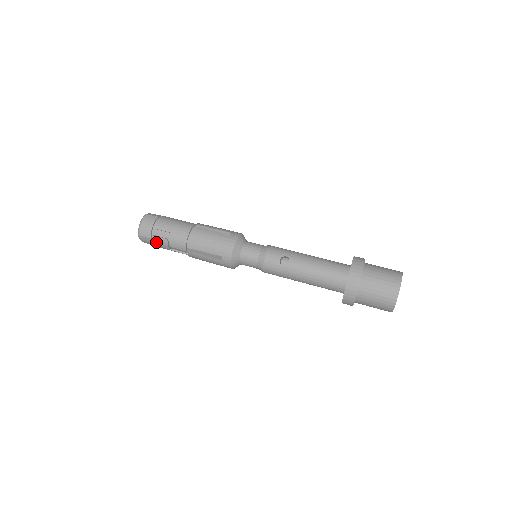
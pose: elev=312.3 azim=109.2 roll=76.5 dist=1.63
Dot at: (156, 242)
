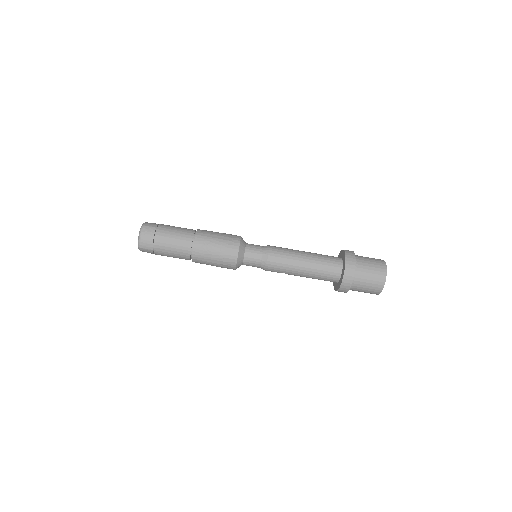
Dot at: occluded
